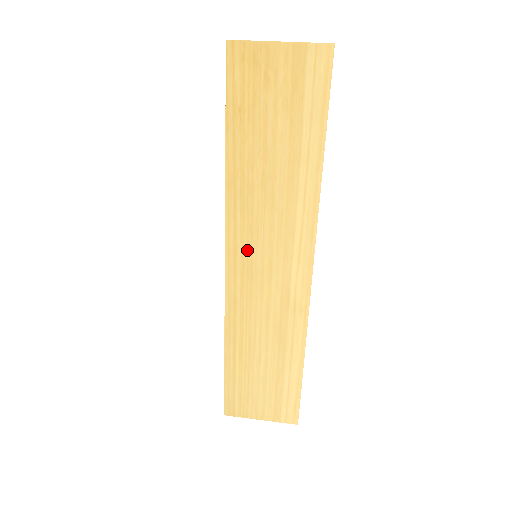
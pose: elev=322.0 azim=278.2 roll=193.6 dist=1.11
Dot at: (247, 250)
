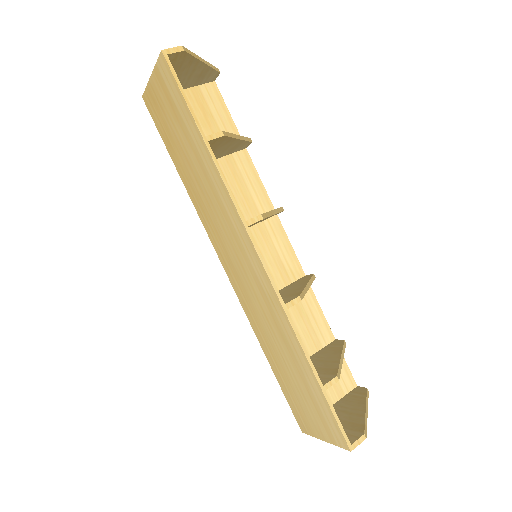
Dot at: (225, 252)
